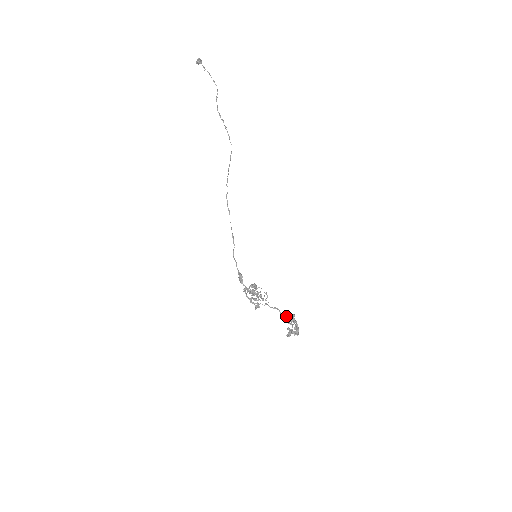
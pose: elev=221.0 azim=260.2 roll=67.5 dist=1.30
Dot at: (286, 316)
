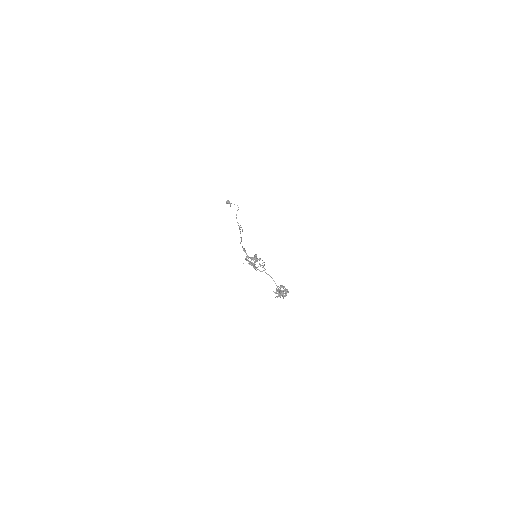
Dot at: (277, 287)
